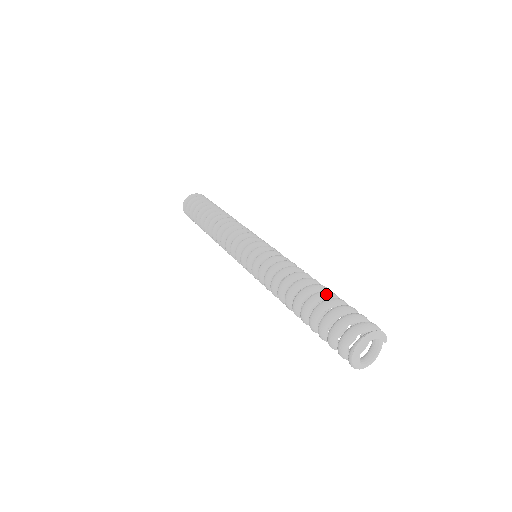
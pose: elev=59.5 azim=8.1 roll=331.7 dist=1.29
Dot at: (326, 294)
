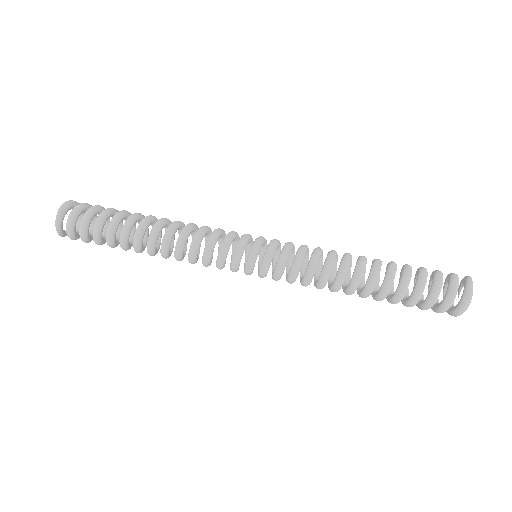
Dot at: occluded
